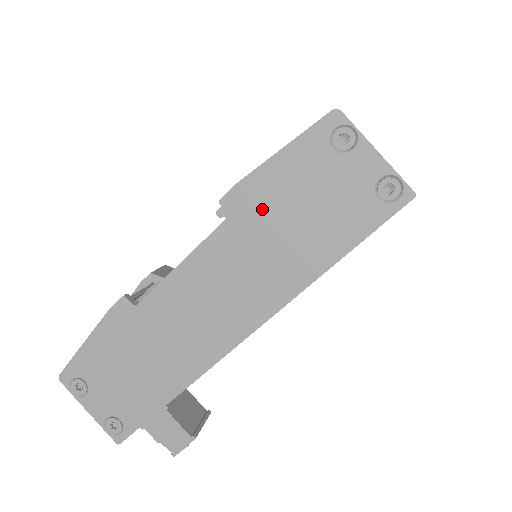
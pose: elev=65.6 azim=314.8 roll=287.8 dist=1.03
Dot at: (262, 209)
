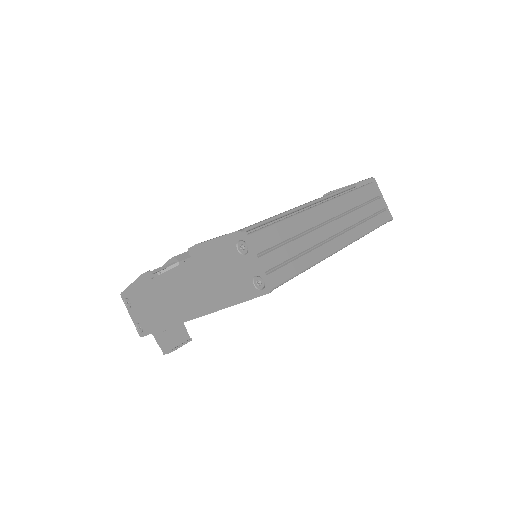
Dot at: (205, 263)
